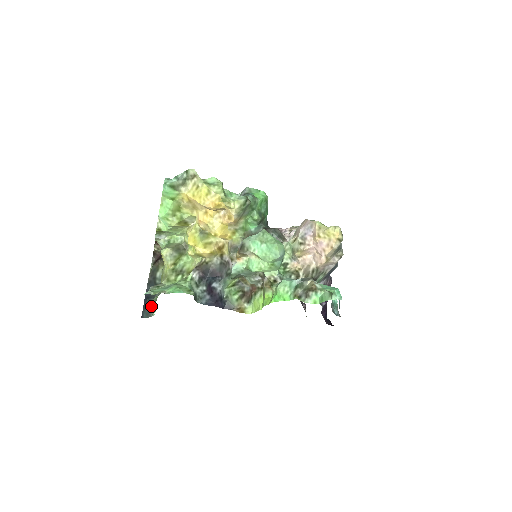
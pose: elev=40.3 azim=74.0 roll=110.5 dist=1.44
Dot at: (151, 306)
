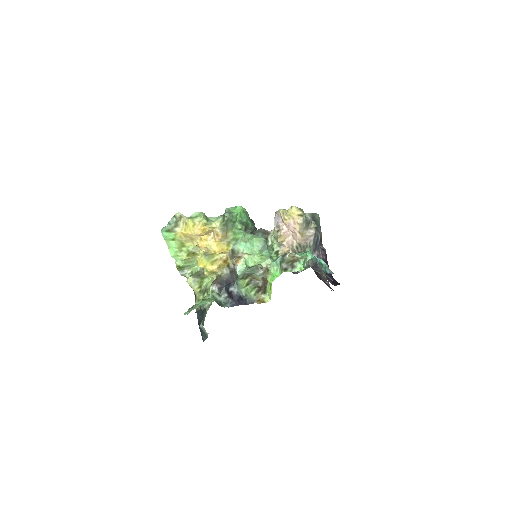
Dot at: (202, 327)
